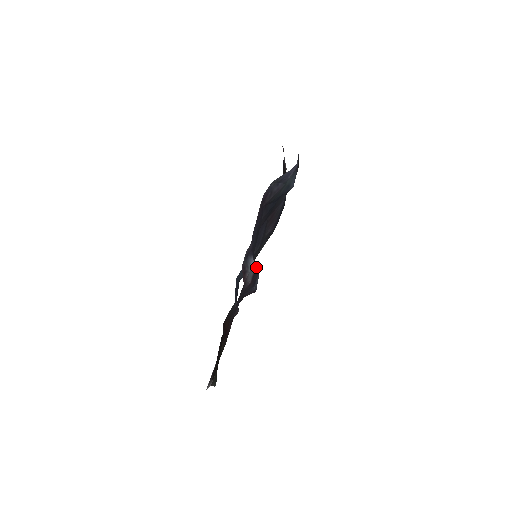
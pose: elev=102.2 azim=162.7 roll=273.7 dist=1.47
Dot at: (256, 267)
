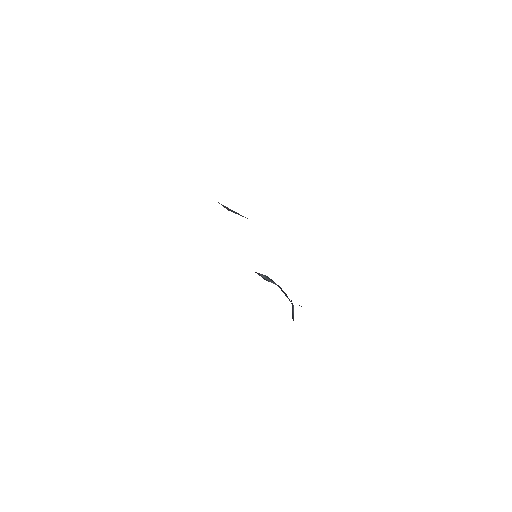
Dot at: occluded
